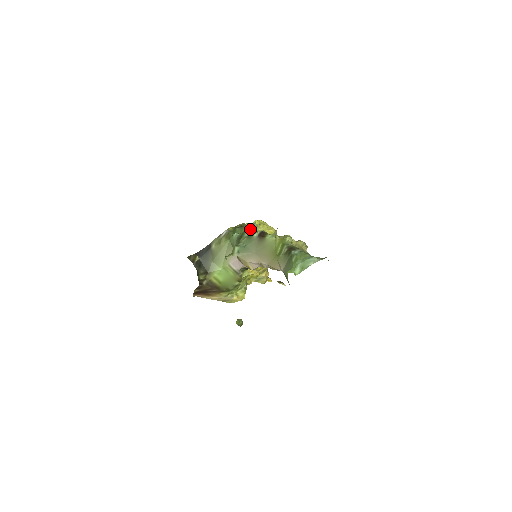
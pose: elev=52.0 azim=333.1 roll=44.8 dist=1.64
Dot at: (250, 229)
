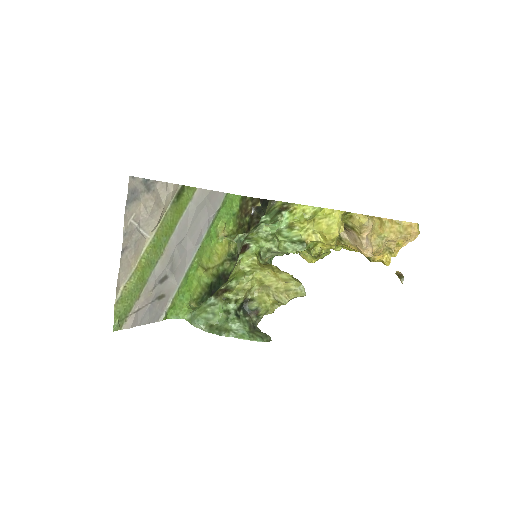
Dot at: (264, 227)
